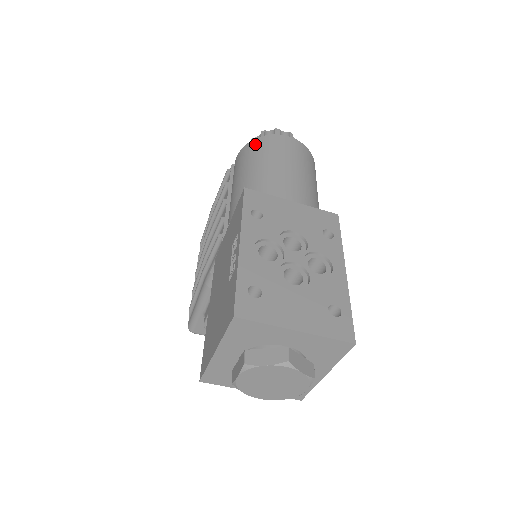
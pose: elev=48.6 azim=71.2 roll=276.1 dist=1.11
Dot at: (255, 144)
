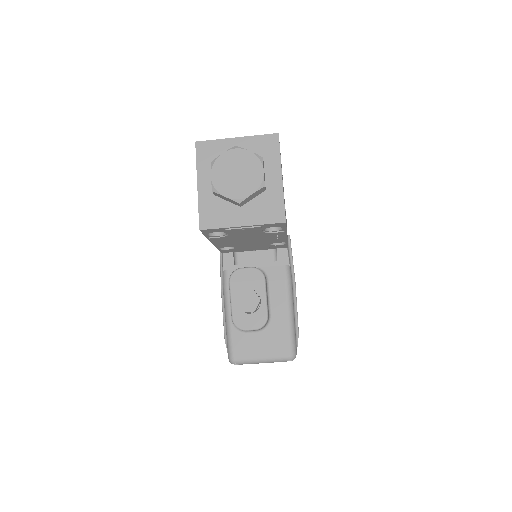
Dot at: occluded
